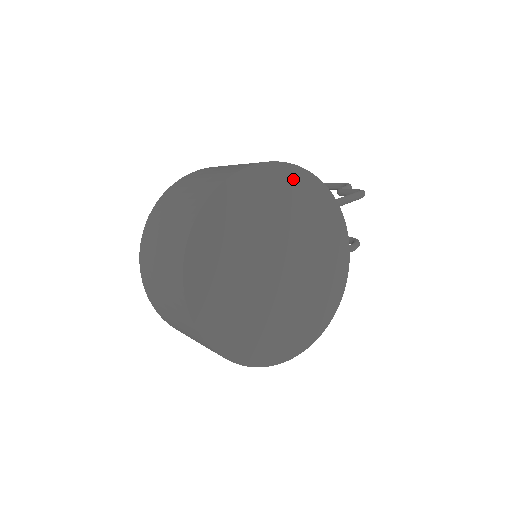
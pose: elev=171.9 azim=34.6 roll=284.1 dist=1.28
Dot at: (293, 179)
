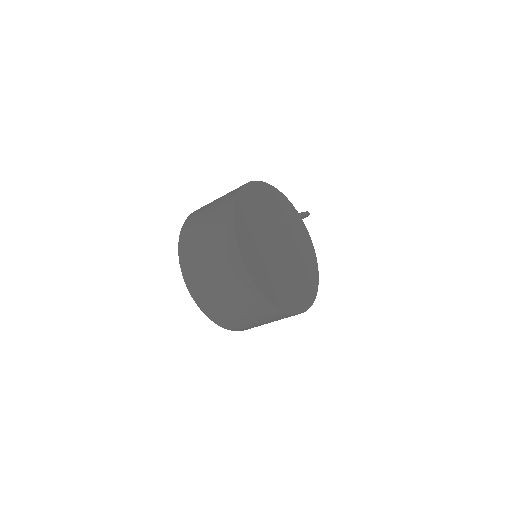
Dot at: (274, 194)
